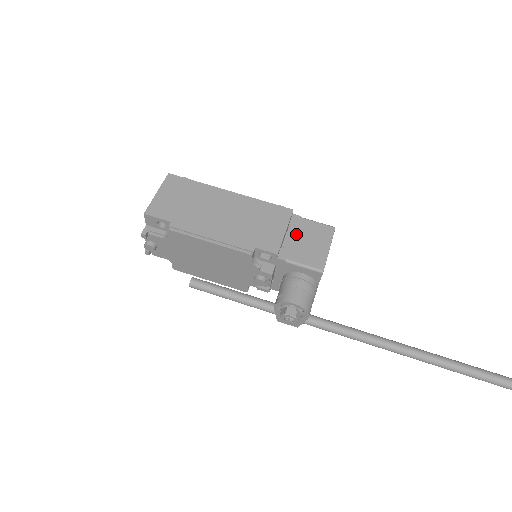
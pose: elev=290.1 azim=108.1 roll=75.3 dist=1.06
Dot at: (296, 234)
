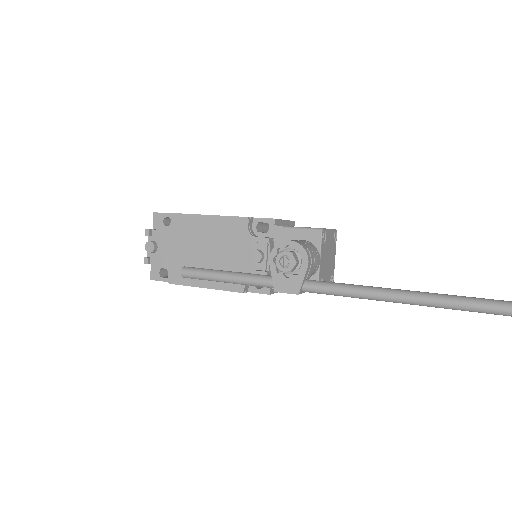
Dot at: occluded
